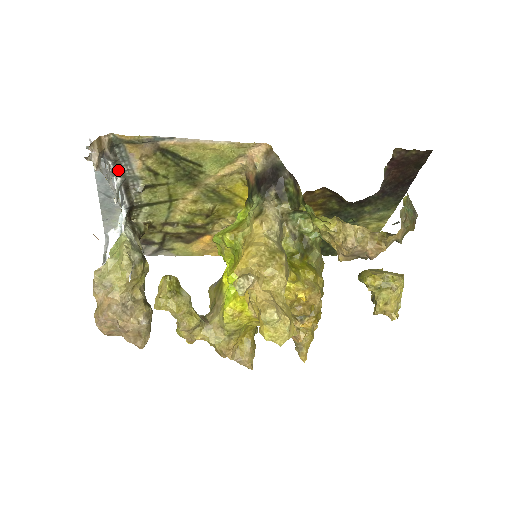
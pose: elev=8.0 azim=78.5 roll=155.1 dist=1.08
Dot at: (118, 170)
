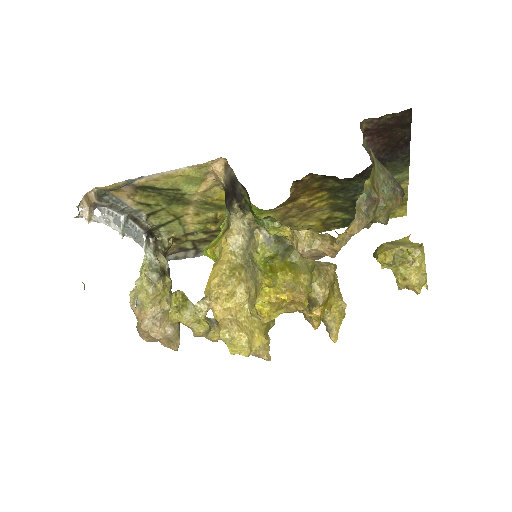
Dot at: (118, 210)
